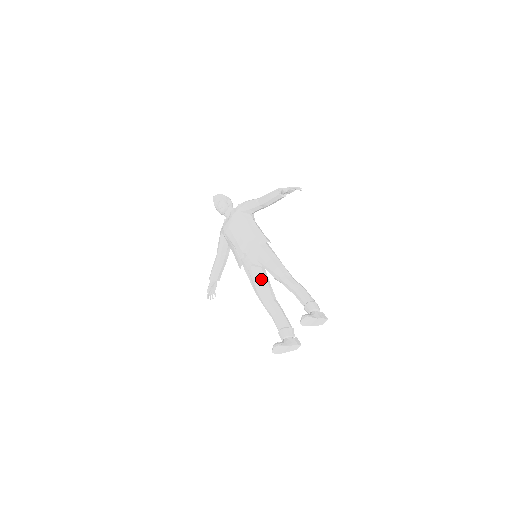
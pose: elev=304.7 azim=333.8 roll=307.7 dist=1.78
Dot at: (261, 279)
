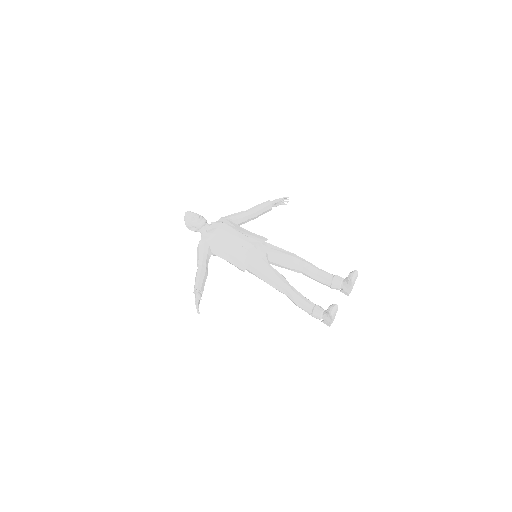
Dot at: (275, 269)
